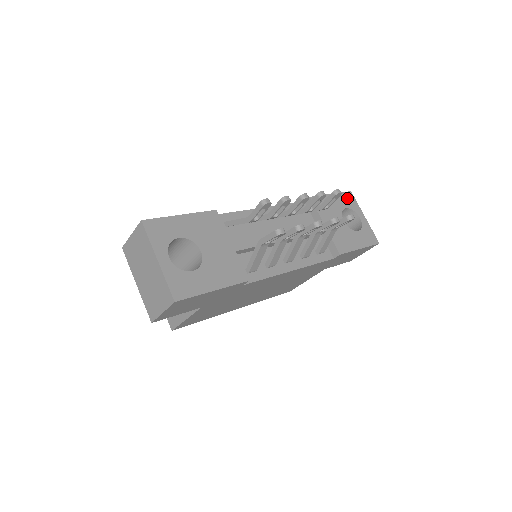
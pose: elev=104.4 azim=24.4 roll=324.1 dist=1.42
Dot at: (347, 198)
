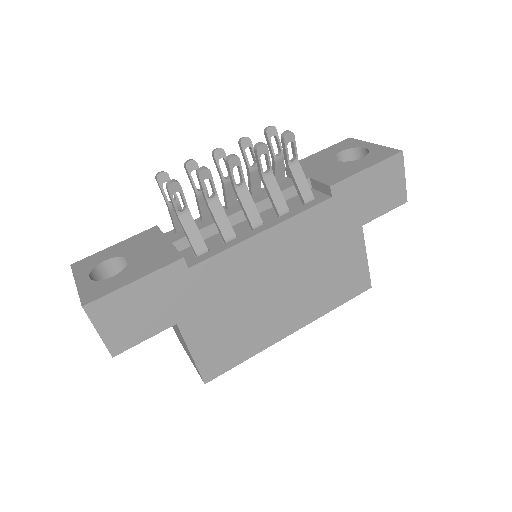
Dot at: (343, 144)
